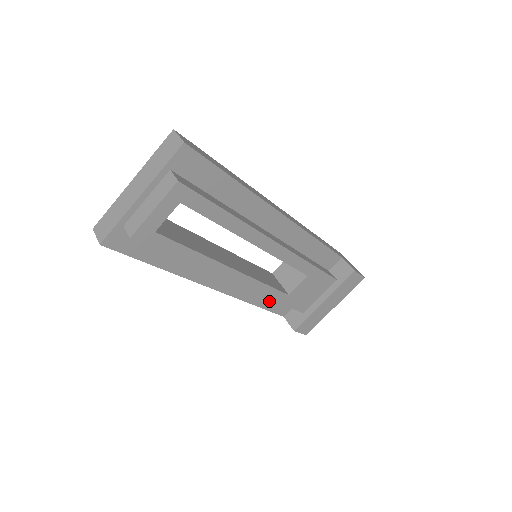
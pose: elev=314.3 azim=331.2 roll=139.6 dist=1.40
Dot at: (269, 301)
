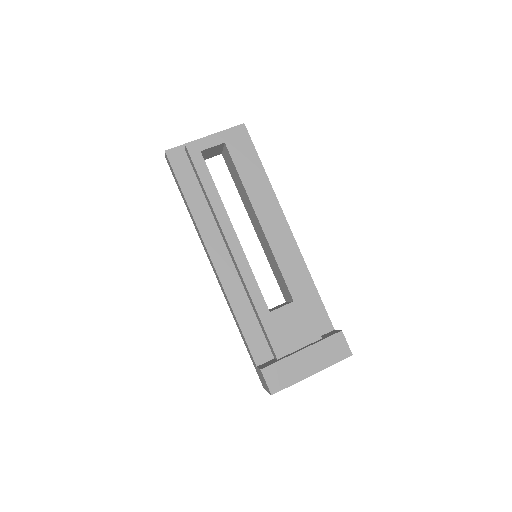
Dot at: (250, 324)
